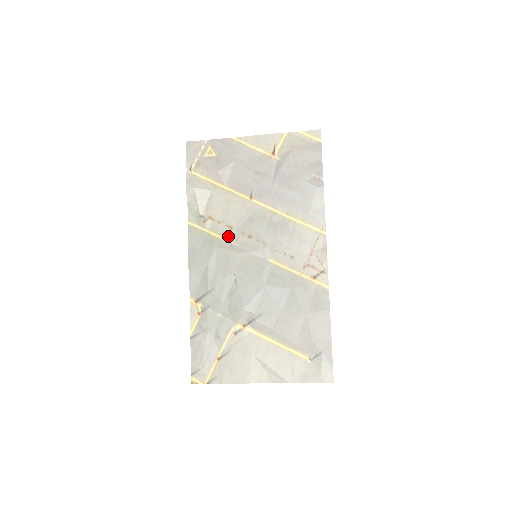
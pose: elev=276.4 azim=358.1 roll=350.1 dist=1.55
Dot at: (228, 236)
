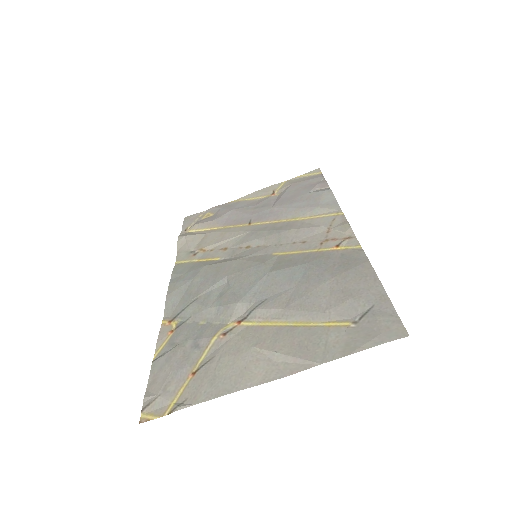
Dot at: (221, 255)
